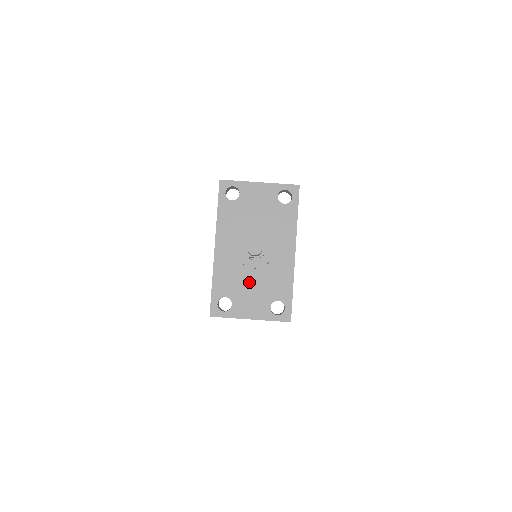
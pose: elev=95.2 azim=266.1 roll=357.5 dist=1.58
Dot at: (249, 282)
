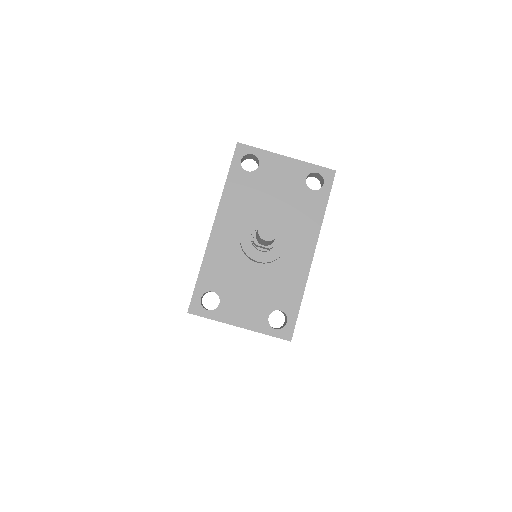
Dot at: (248, 279)
